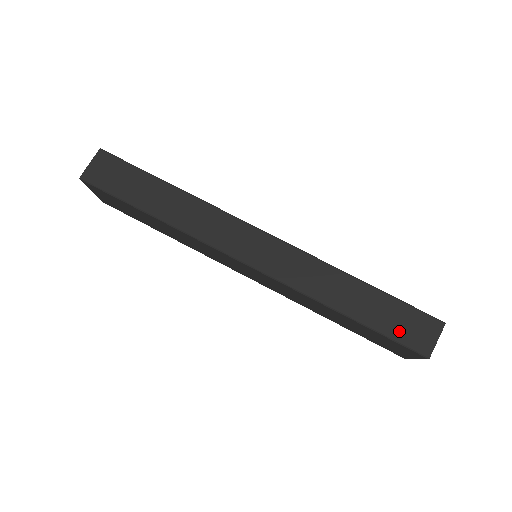
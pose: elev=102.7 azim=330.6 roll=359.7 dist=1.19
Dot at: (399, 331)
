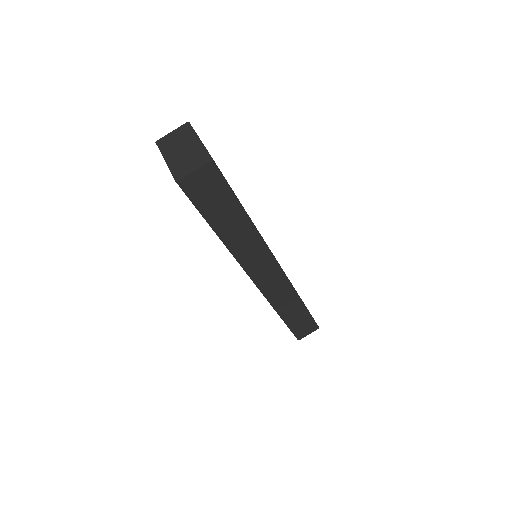
Dot at: (298, 329)
